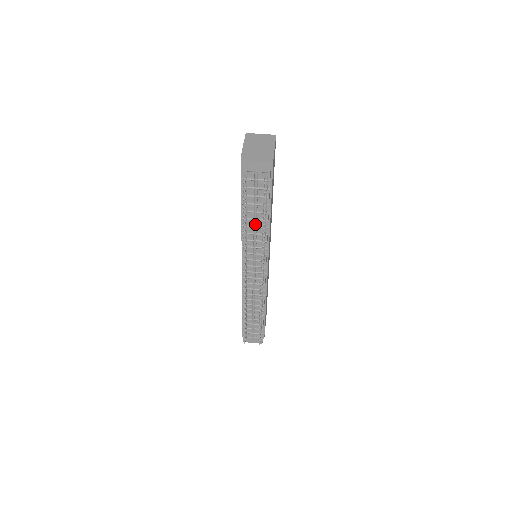
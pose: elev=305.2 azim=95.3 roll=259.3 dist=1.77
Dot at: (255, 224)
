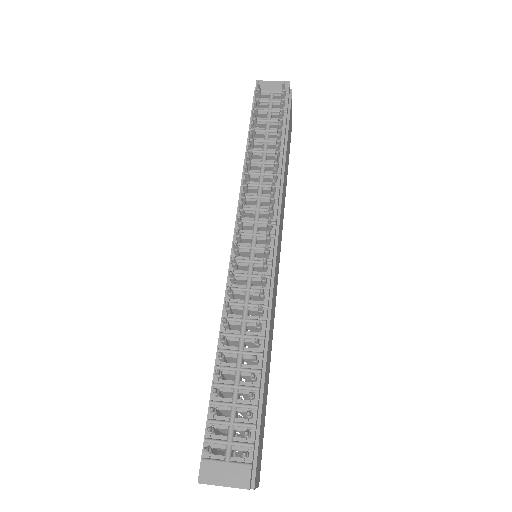
Dot at: (264, 157)
